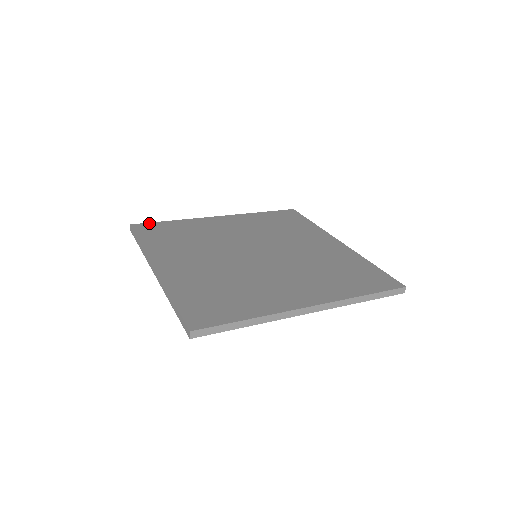
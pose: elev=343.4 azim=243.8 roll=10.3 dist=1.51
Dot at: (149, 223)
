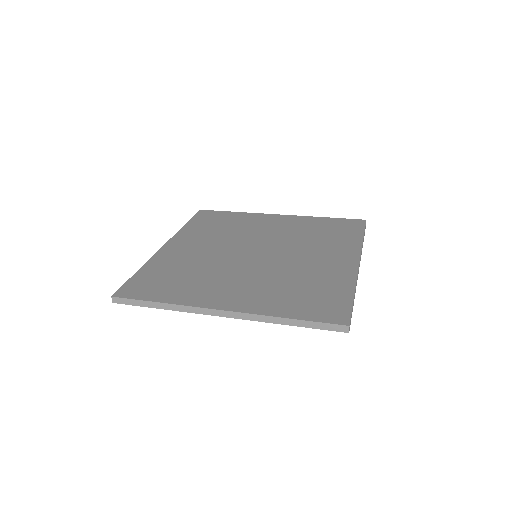
Dot at: (214, 211)
